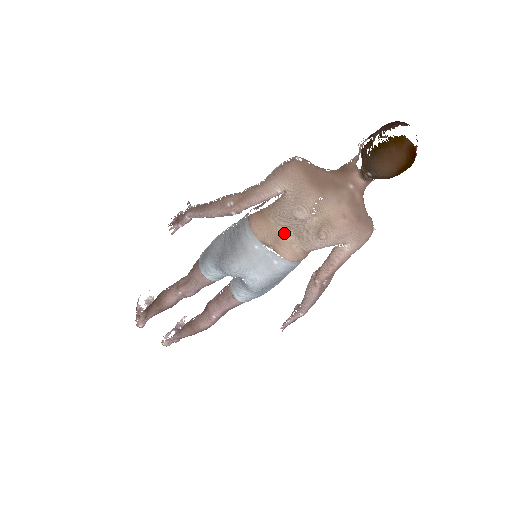
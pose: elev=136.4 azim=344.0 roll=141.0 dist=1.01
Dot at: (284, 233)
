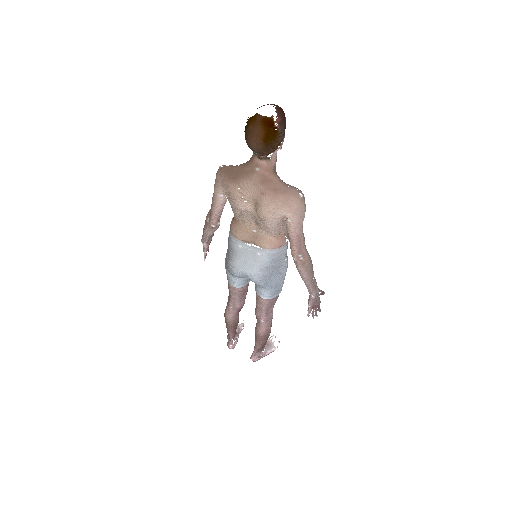
Dot at: (253, 228)
